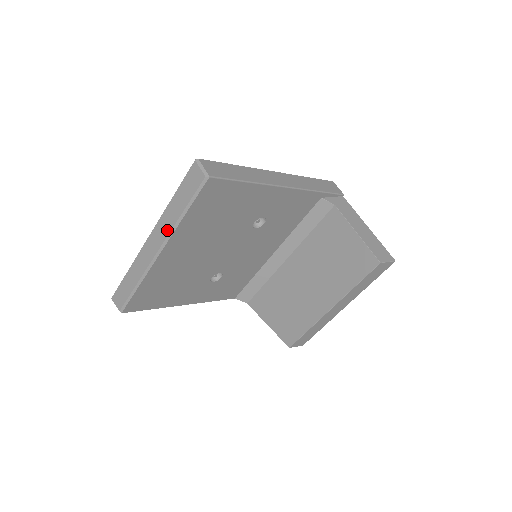
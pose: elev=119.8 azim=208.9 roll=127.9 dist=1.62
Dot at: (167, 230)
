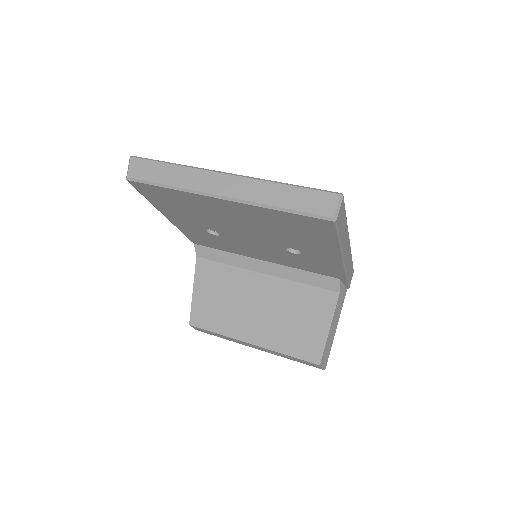
Dot at: (252, 197)
